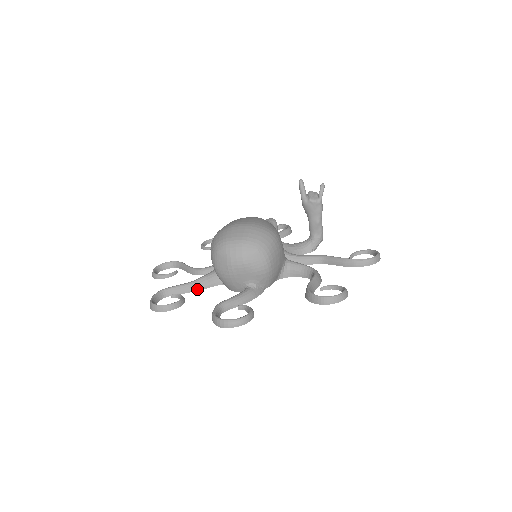
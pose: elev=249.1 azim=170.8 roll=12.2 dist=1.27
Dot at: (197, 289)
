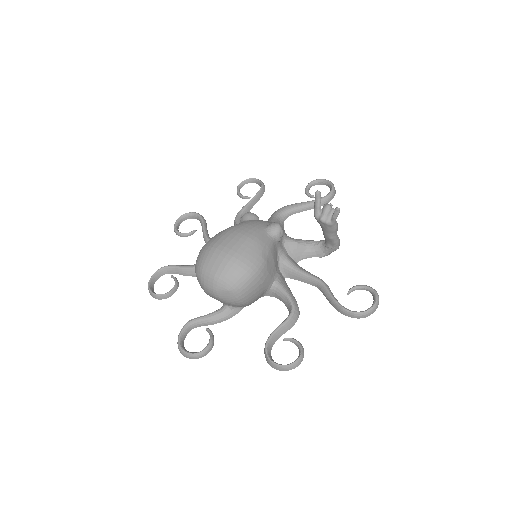
Dot at: (194, 275)
